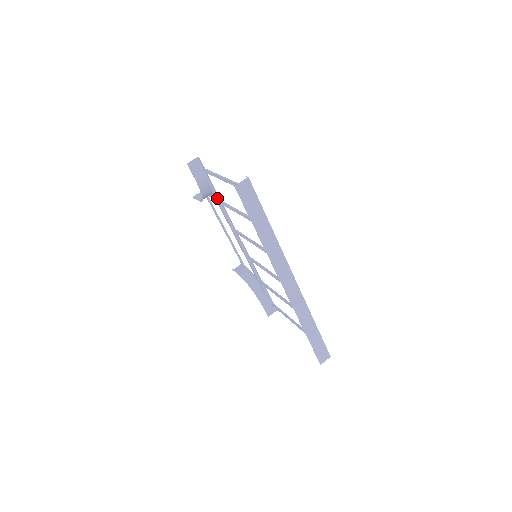
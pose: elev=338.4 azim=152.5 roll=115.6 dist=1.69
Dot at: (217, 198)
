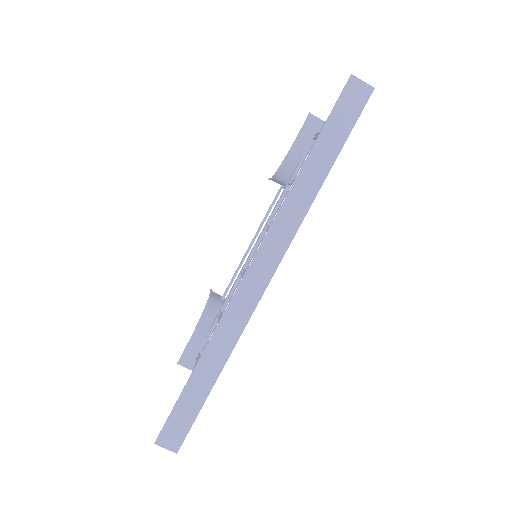
Dot at: (292, 178)
